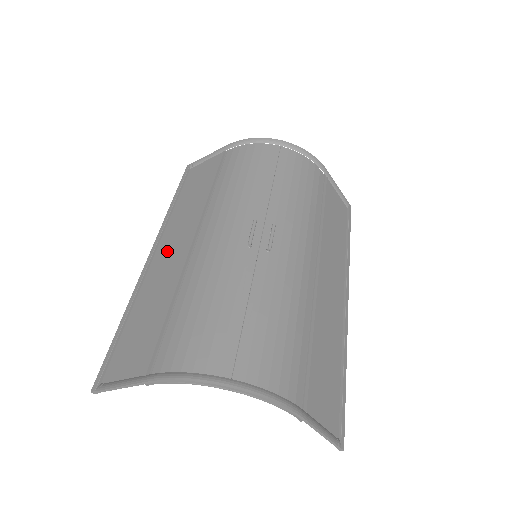
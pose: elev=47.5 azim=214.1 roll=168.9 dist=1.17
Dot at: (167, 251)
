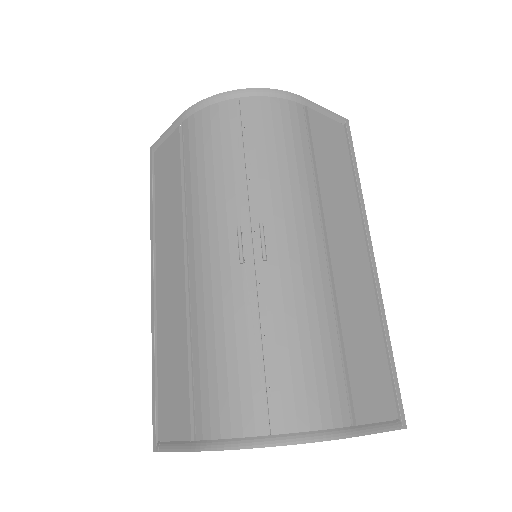
Dot at: (165, 278)
